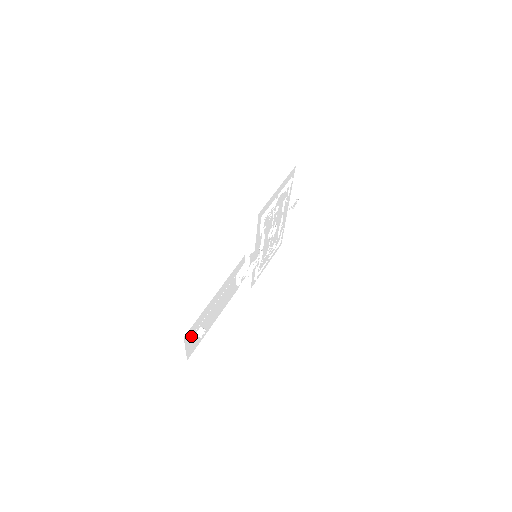
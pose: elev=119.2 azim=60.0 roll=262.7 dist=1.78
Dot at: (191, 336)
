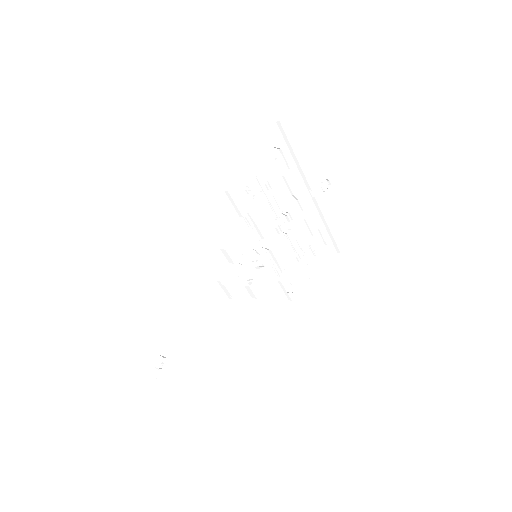
Dot at: (138, 367)
